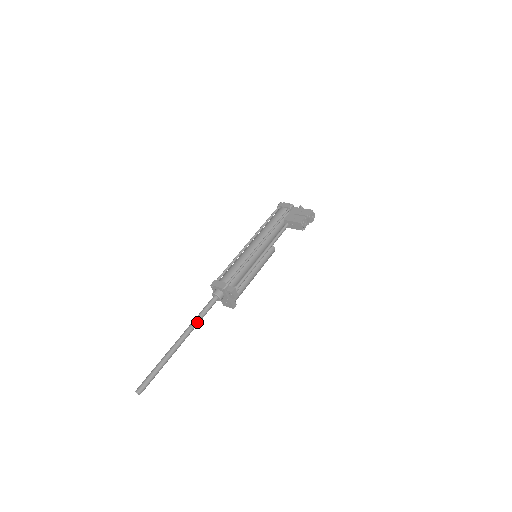
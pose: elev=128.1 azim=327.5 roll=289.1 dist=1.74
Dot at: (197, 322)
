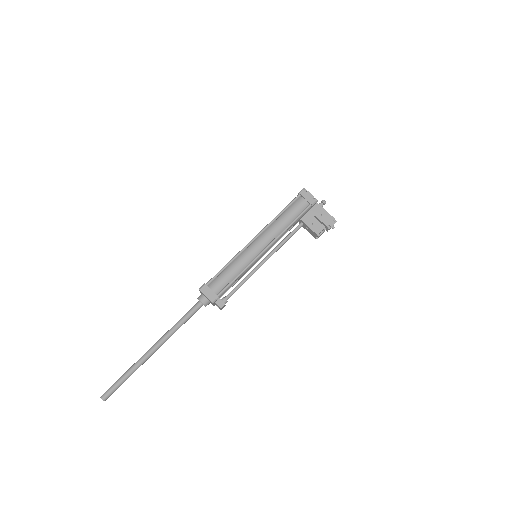
Dot at: occluded
